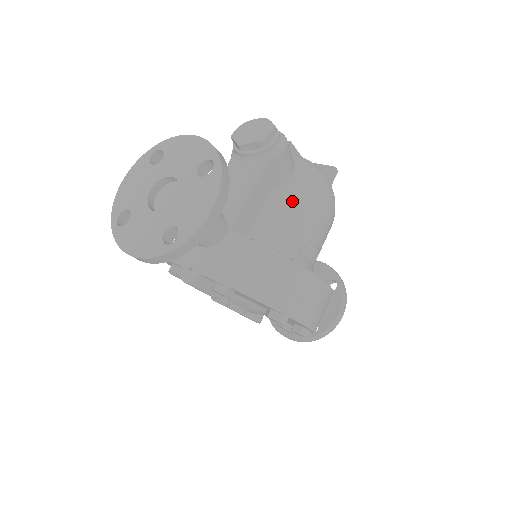
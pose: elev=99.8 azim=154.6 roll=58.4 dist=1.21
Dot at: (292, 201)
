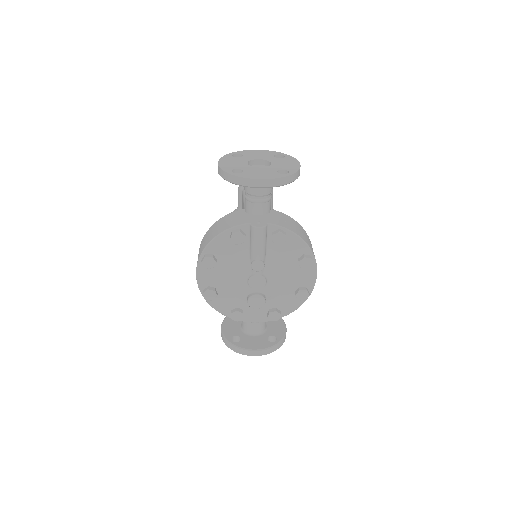
Dot at: occluded
